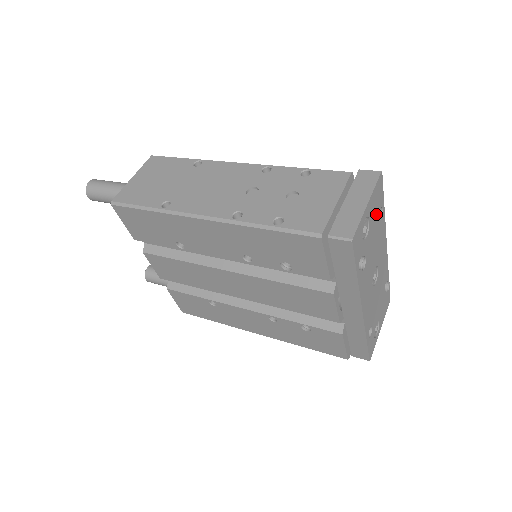
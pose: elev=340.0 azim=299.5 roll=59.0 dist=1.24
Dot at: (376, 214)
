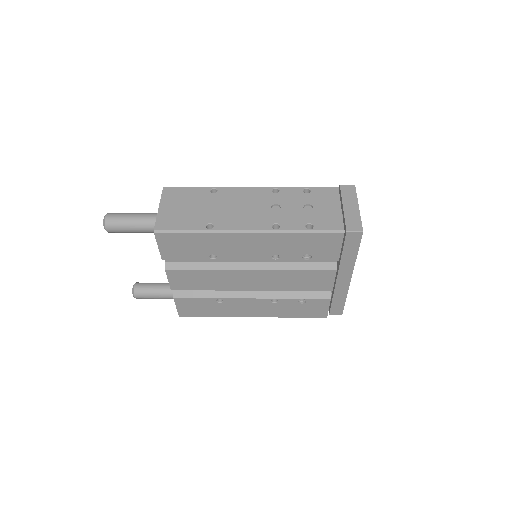
Dot at: occluded
